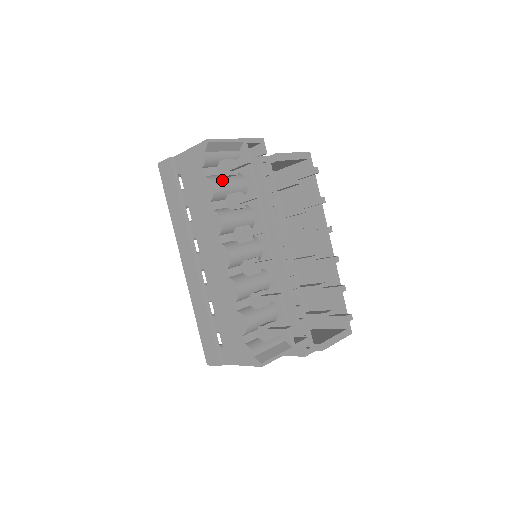
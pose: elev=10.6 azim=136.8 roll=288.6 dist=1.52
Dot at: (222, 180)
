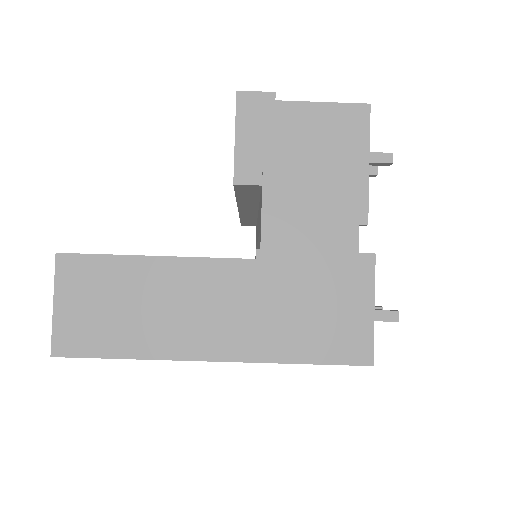
Dot at: occluded
